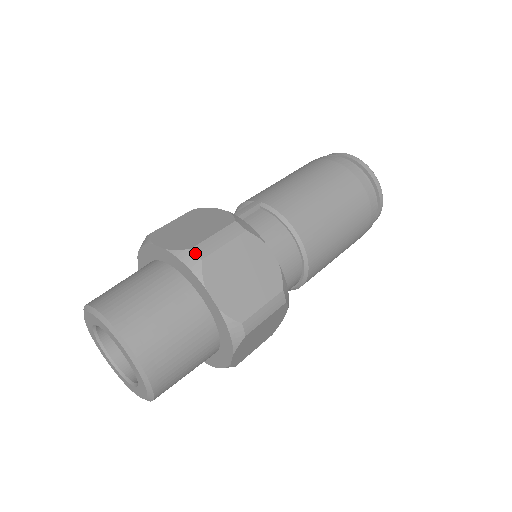
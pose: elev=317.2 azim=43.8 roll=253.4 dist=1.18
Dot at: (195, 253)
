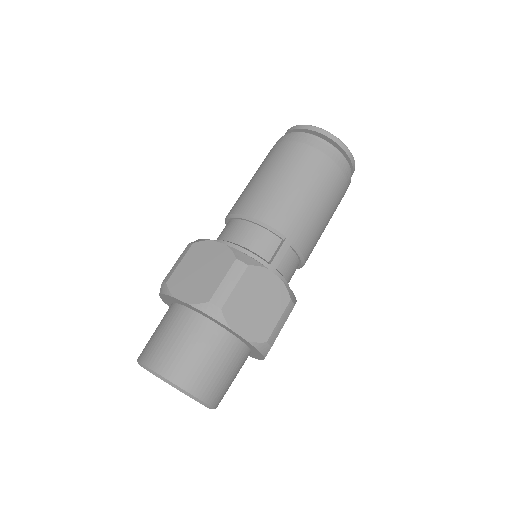
Dot at: (269, 344)
